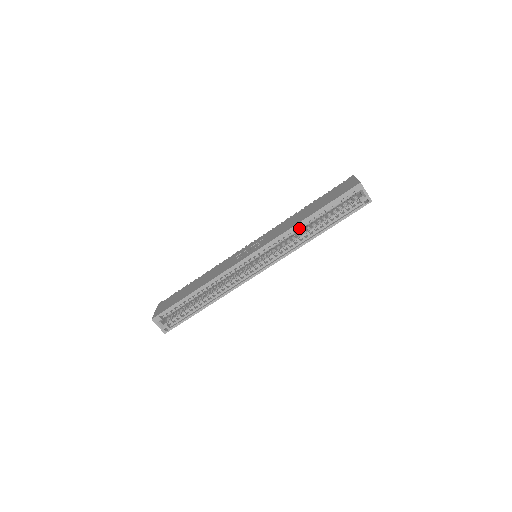
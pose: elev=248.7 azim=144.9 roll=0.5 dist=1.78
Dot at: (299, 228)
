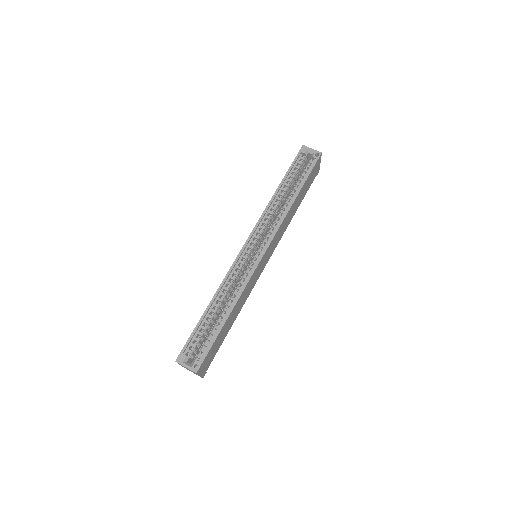
Dot at: (278, 206)
